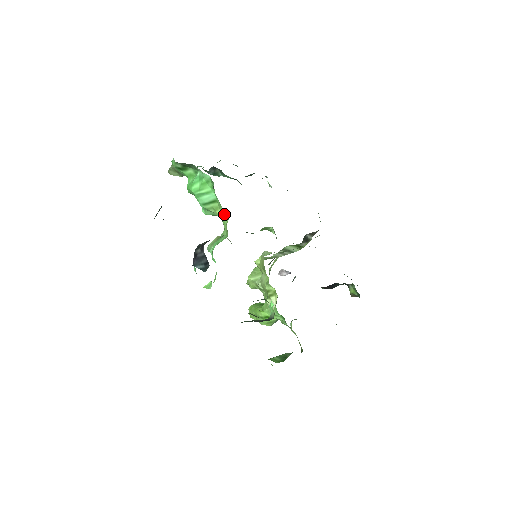
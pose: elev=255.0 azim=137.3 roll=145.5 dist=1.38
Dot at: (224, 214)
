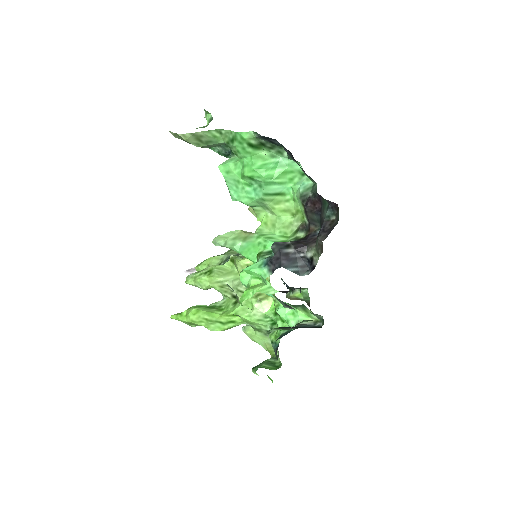
Dot at: (289, 211)
